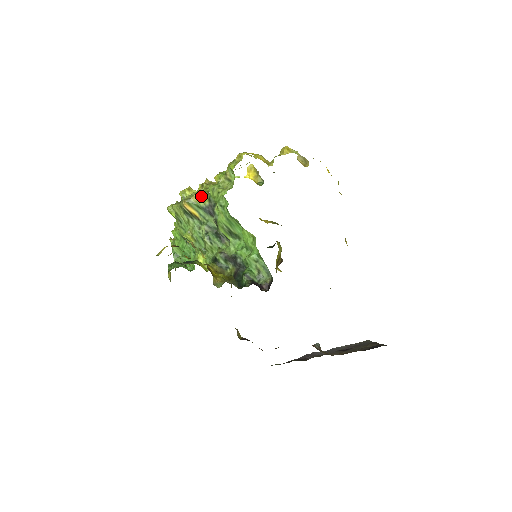
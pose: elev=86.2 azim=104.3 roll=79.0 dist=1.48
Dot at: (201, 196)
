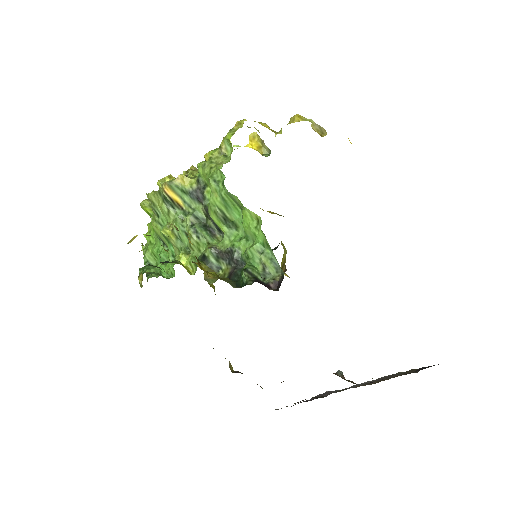
Dot at: (187, 177)
